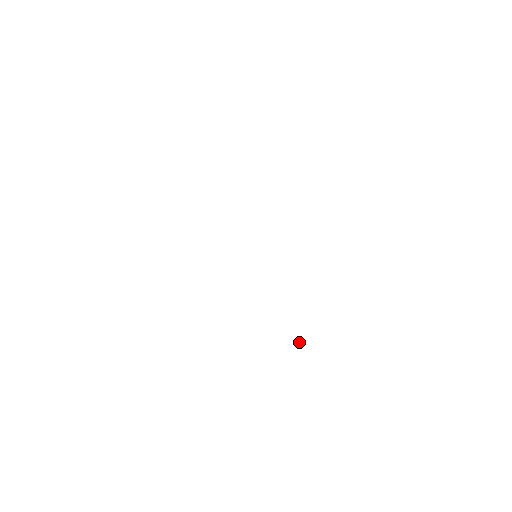
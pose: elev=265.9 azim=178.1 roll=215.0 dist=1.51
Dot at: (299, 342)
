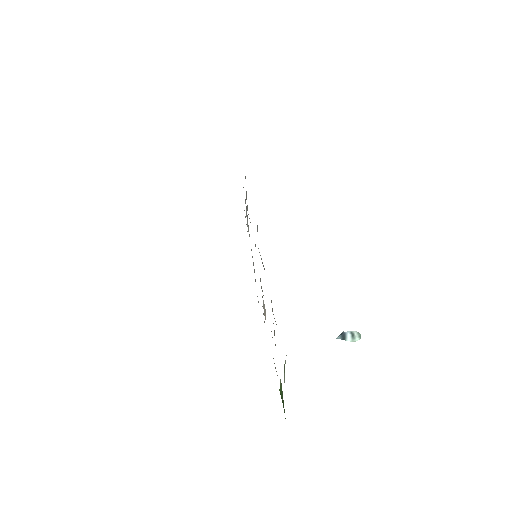
Dot at: (346, 336)
